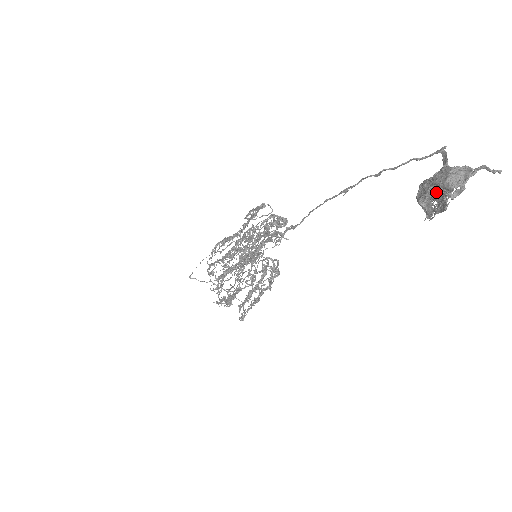
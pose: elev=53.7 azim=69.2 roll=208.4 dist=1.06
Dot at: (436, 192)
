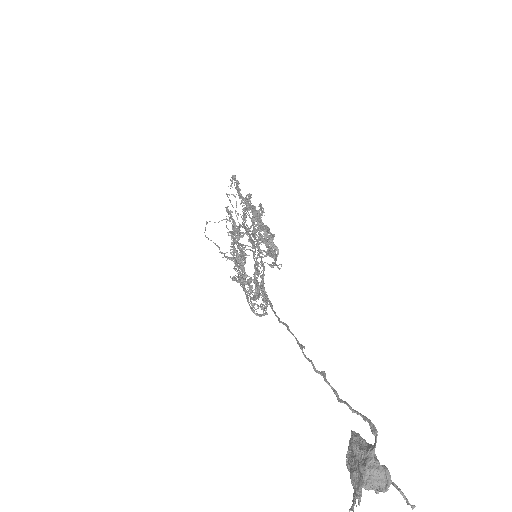
Dot at: occluded
